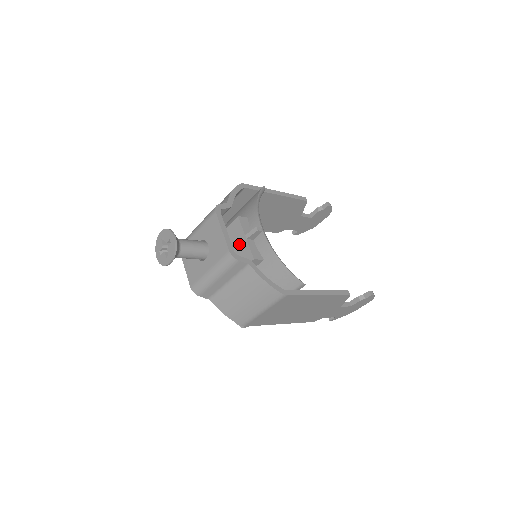
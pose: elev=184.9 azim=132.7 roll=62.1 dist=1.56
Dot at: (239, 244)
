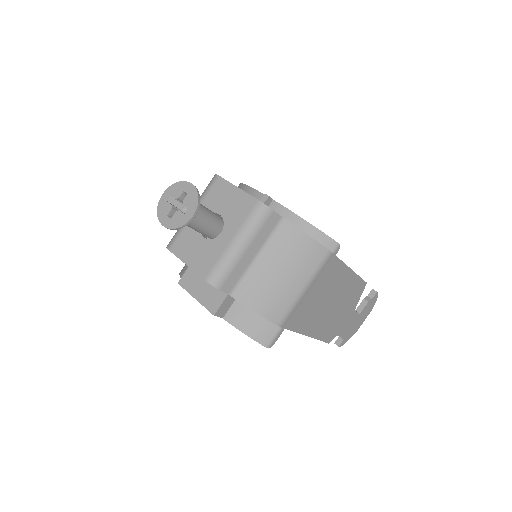
Dot at: occluded
